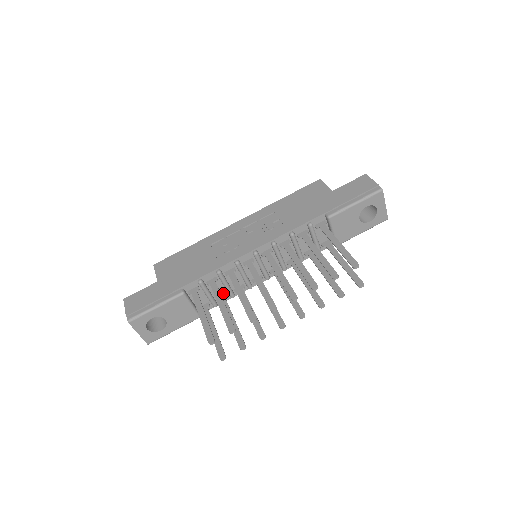
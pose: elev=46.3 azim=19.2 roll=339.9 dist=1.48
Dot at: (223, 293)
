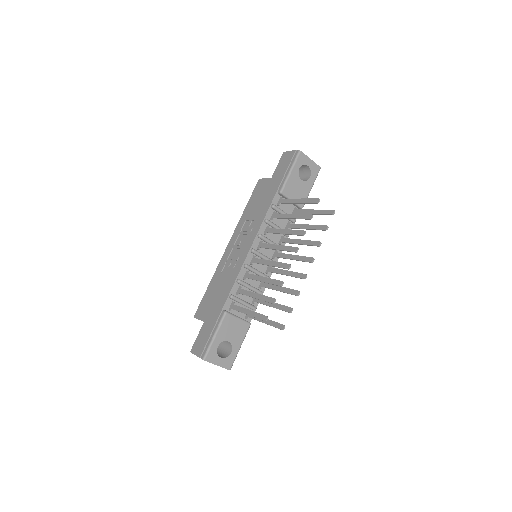
Dot at: occluded
